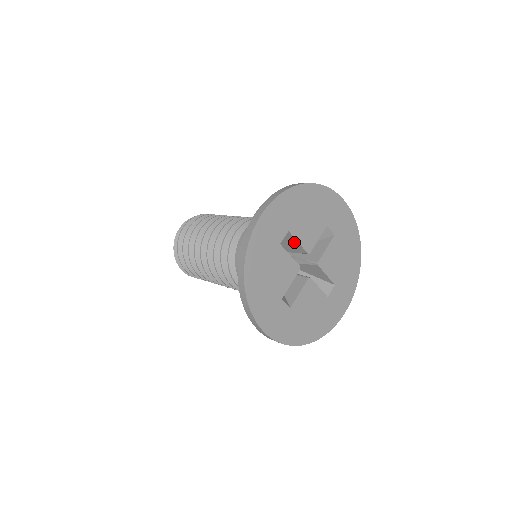
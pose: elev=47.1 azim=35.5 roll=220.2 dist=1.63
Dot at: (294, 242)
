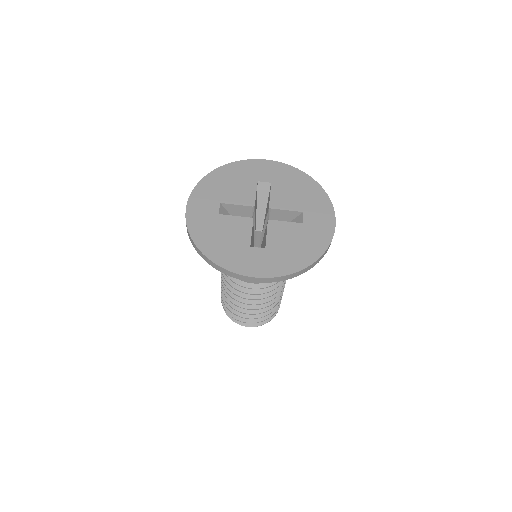
Dot at: (236, 208)
